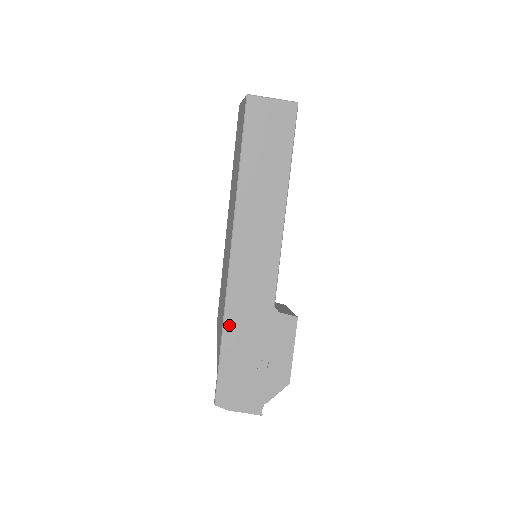
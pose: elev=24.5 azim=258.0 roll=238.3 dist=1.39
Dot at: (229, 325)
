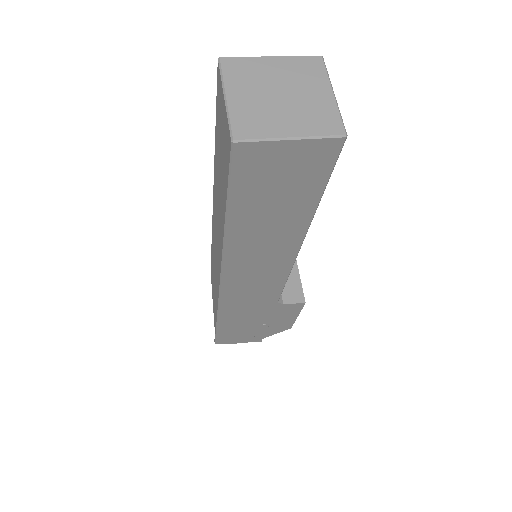
Dot at: (224, 317)
